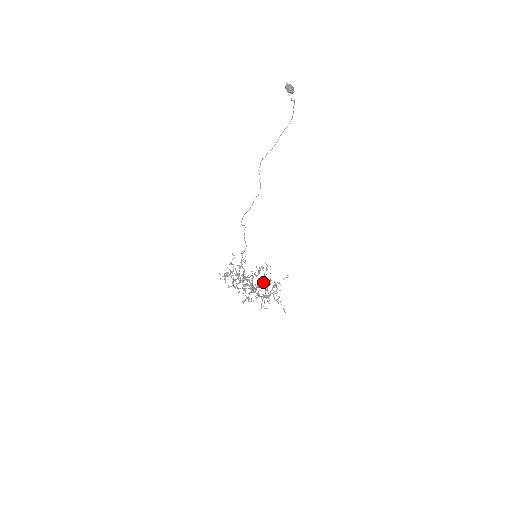
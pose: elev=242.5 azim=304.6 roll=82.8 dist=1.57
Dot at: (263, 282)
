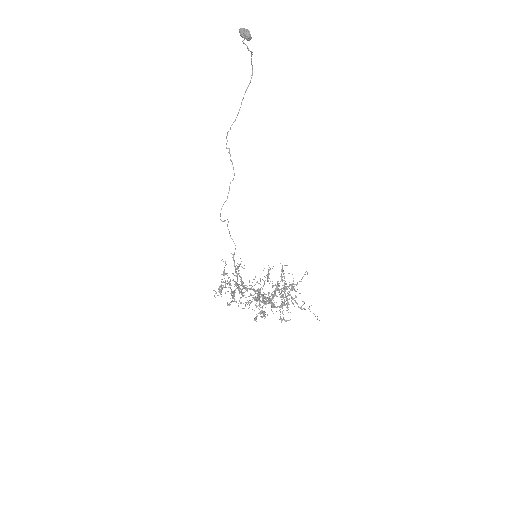
Dot at: (282, 288)
